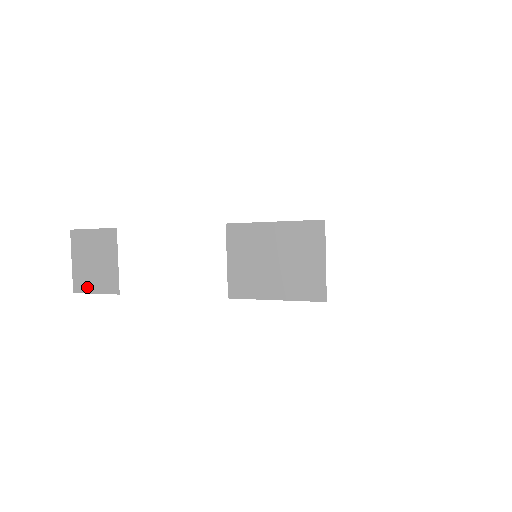
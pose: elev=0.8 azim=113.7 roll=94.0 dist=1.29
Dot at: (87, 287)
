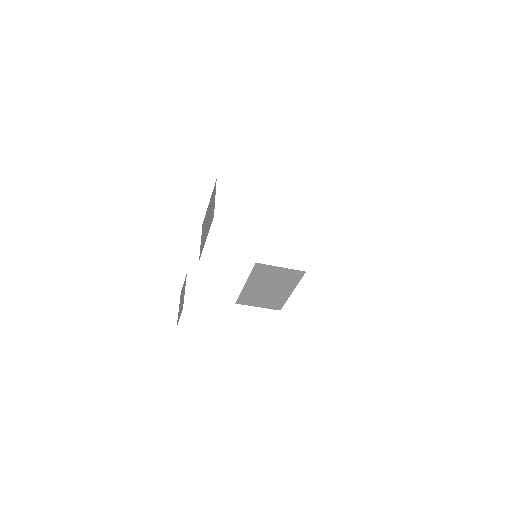
Dot at: (179, 317)
